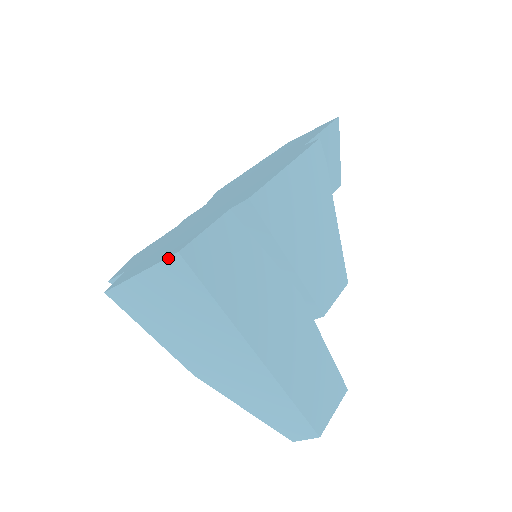
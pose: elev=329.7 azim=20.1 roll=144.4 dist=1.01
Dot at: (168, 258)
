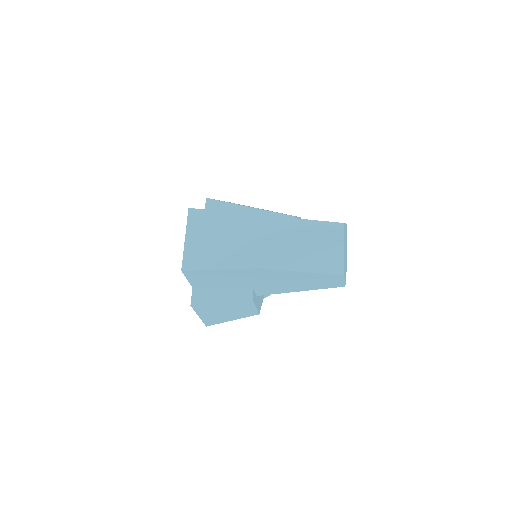
Dot at: (188, 216)
